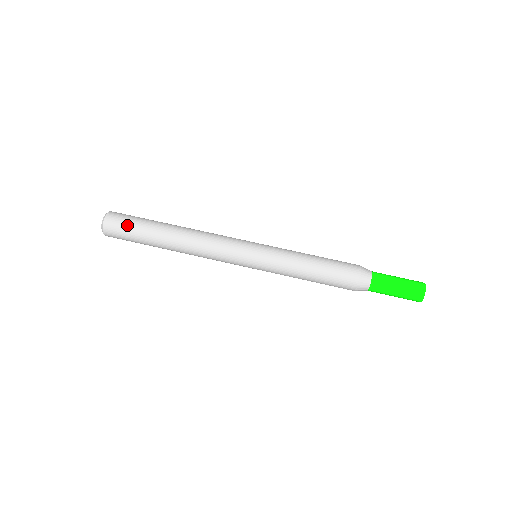
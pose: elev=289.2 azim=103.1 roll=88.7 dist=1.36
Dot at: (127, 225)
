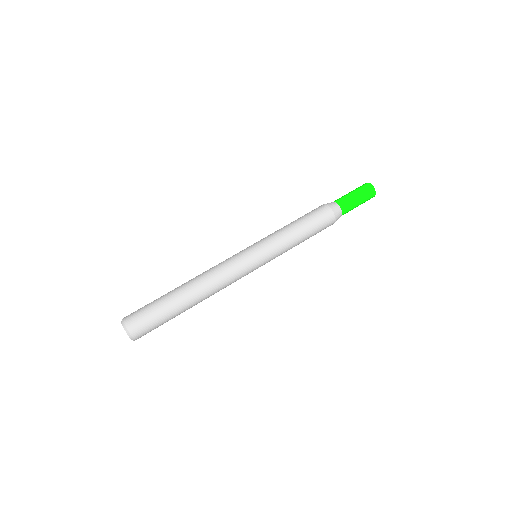
Dot at: (145, 310)
